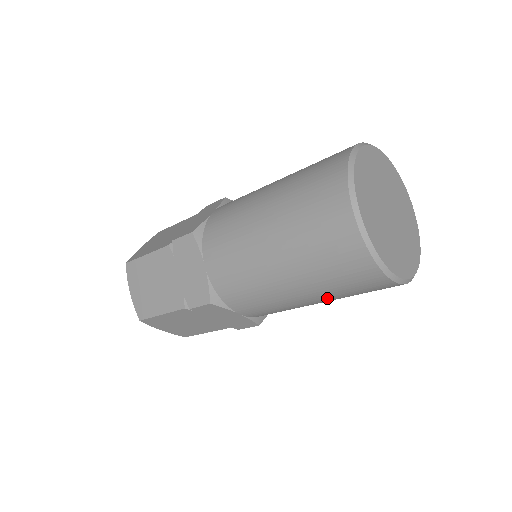
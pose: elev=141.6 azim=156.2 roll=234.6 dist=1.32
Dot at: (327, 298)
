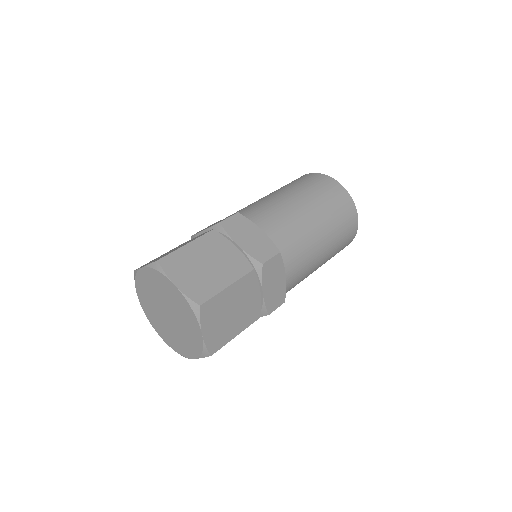
Dot at: (331, 248)
